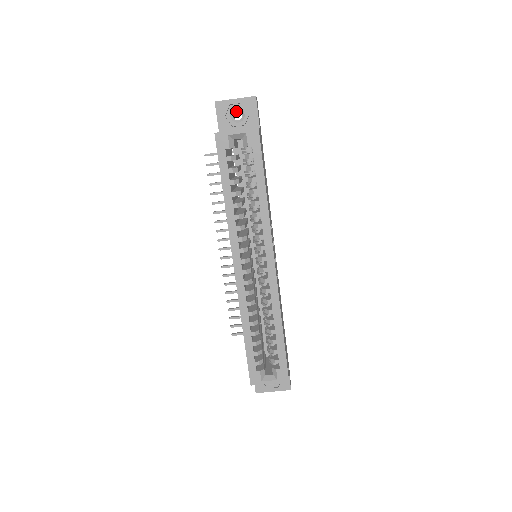
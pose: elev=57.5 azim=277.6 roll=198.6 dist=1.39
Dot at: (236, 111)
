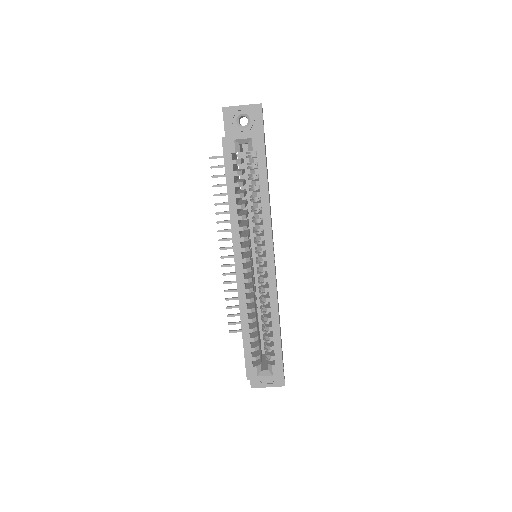
Dot at: (242, 117)
